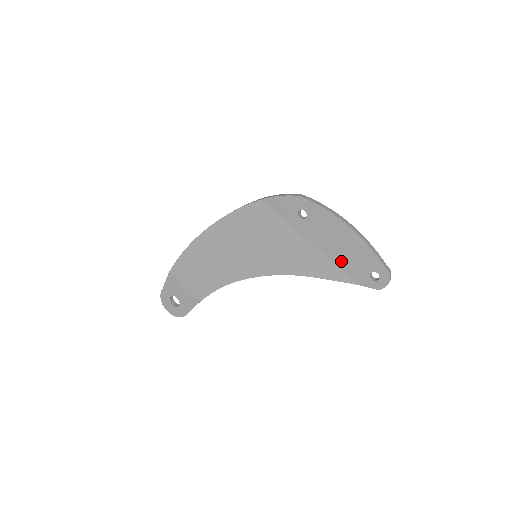
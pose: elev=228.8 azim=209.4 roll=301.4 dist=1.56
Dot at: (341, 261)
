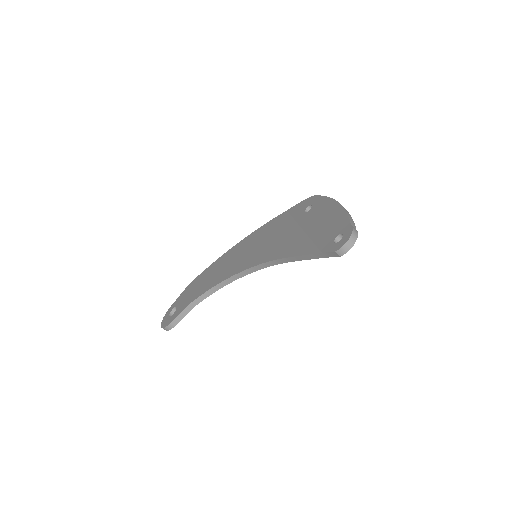
Dot at: (317, 235)
